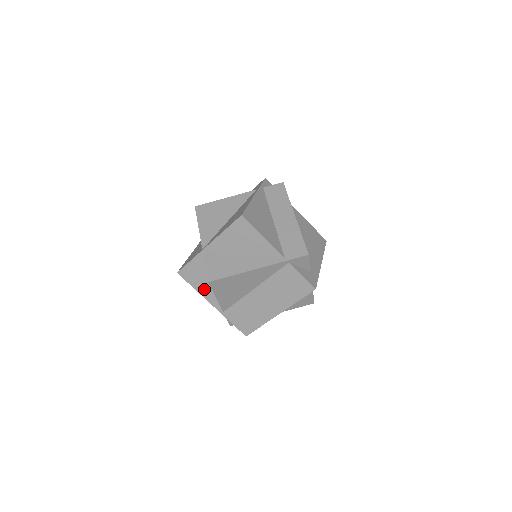
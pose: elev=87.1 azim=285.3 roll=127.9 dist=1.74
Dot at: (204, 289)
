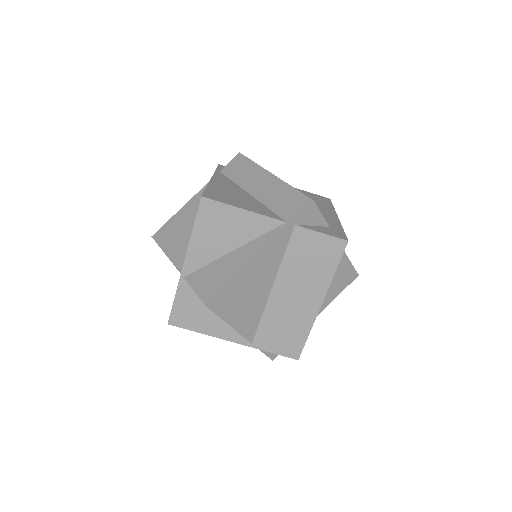
Dot at: (212, 326)
